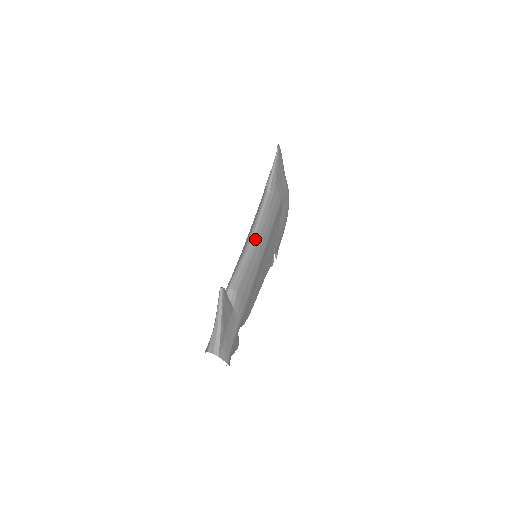
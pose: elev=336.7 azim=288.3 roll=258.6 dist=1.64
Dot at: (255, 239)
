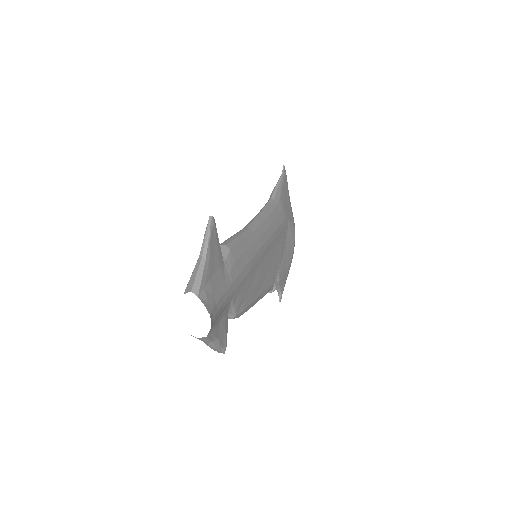
Dot at: (256, 223)
